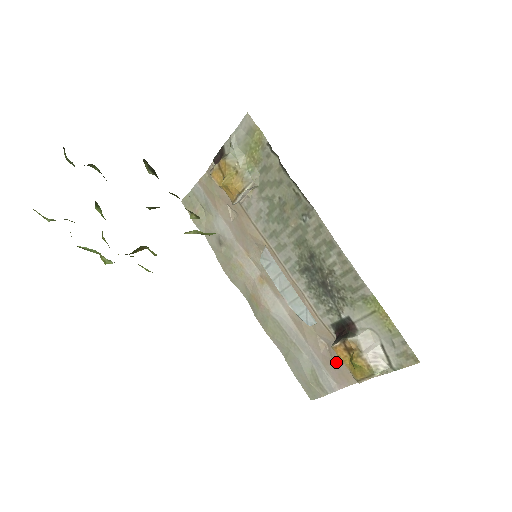
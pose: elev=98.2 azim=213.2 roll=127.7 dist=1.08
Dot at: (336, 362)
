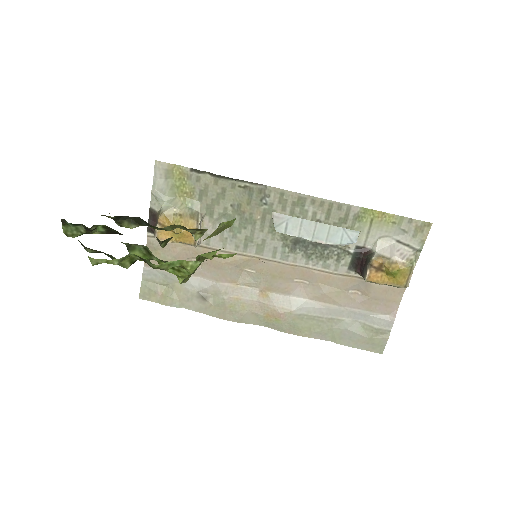
Dot at: (375, 296)
